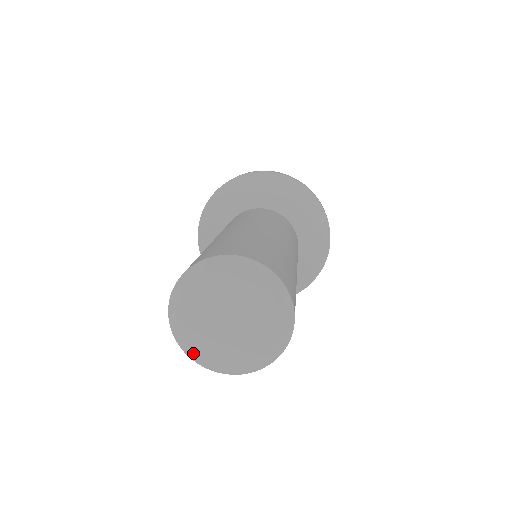
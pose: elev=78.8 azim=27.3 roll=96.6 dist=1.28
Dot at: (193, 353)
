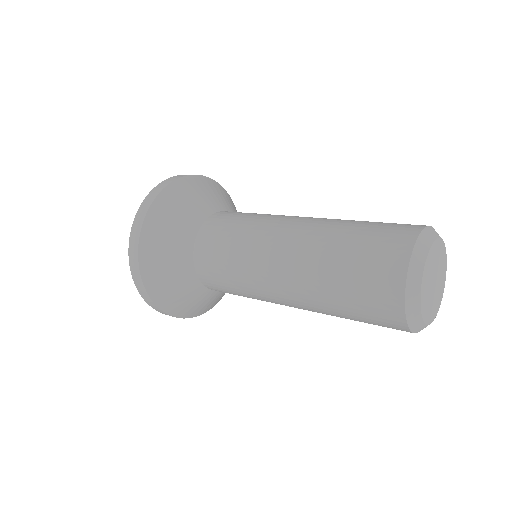
Dot at: (421, 300)
